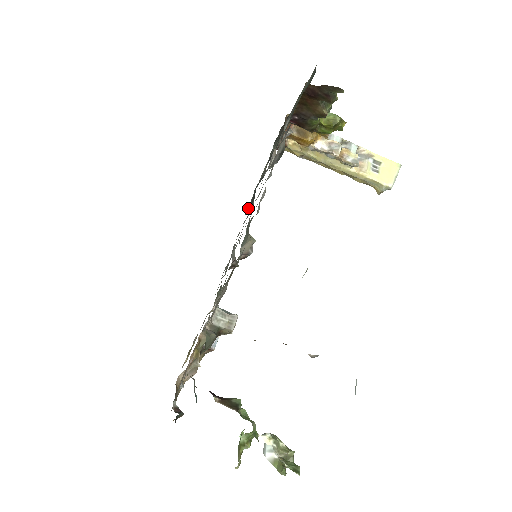
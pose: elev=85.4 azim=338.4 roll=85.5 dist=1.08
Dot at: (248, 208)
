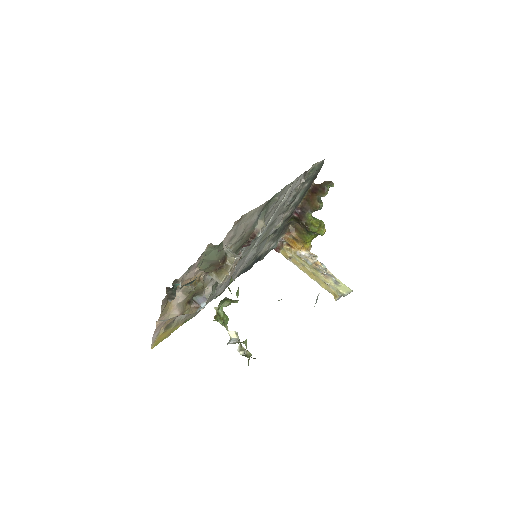
Dot at: (247, 266)
